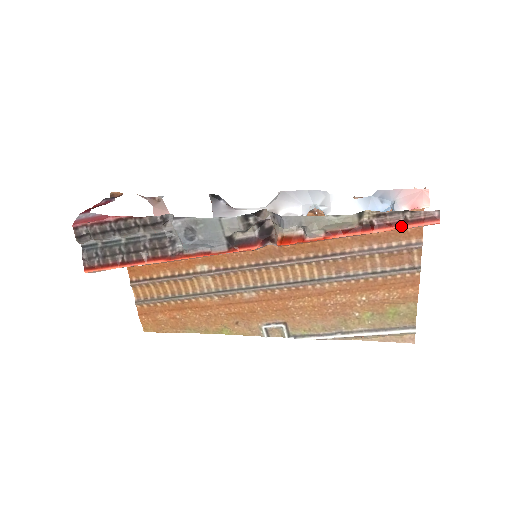
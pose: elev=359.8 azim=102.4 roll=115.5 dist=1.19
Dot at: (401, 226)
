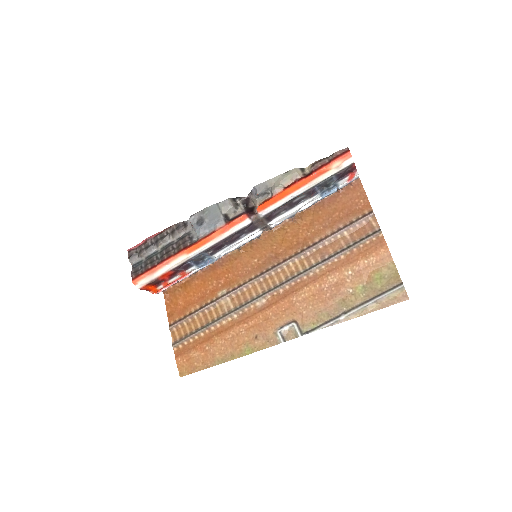
Dot at: (328, 164)
